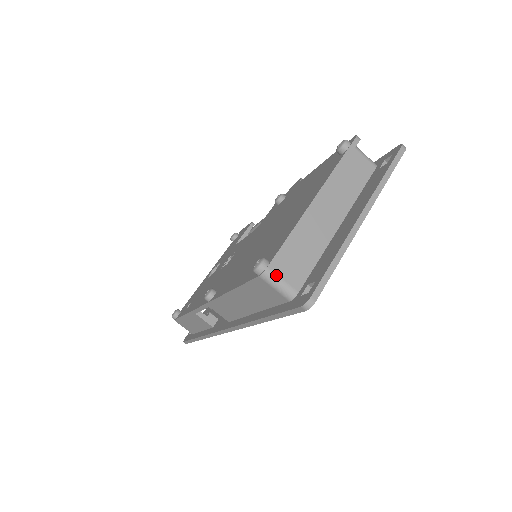
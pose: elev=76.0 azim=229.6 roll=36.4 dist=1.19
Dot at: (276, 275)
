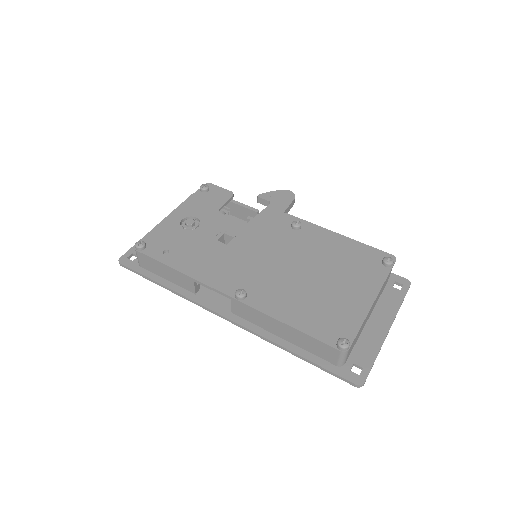
Dot at: occluded
